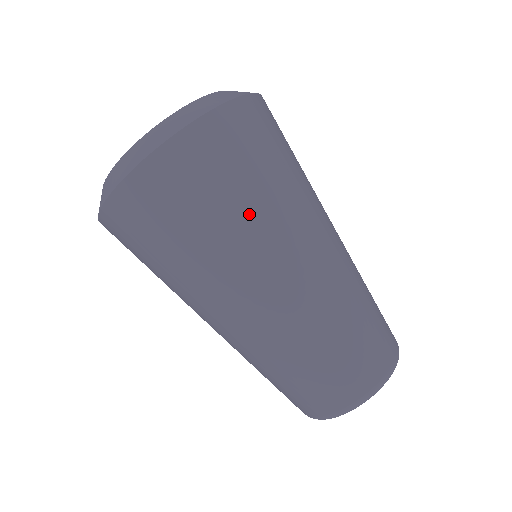
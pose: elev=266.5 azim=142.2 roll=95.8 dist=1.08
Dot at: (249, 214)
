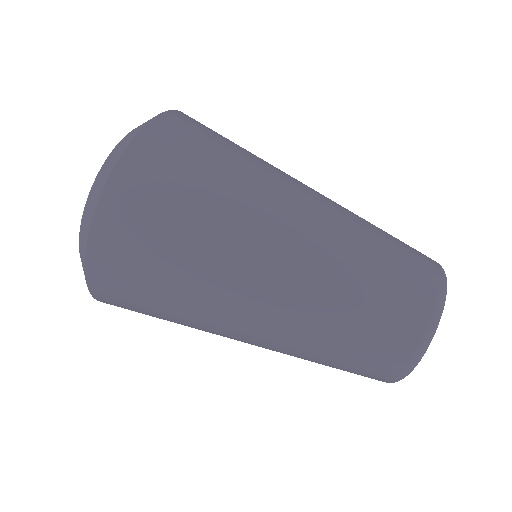
Dot at: (197, 250)
